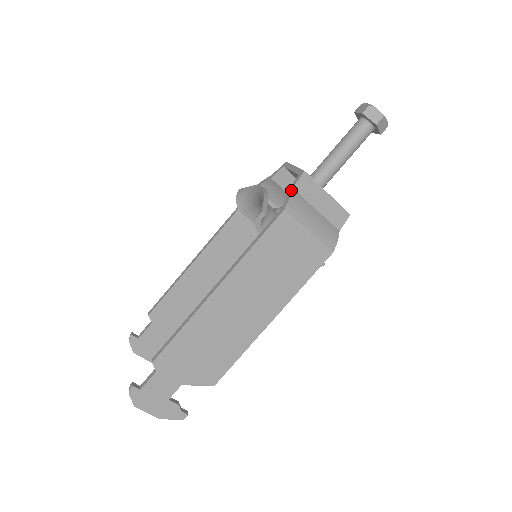
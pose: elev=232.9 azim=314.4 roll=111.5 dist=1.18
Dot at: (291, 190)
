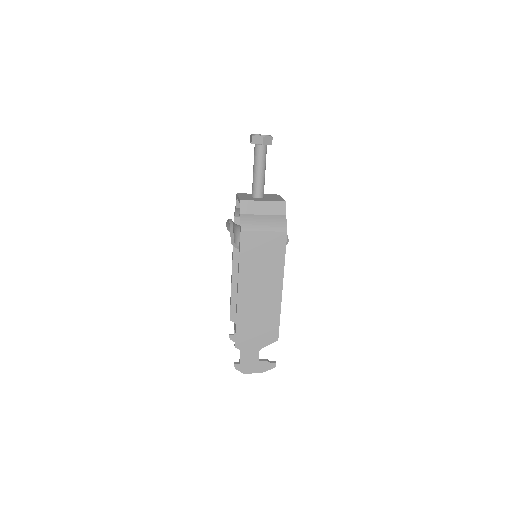
Dot at: (240, 216)
